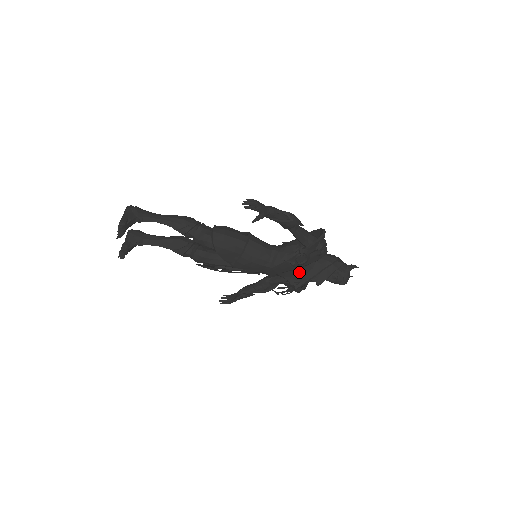
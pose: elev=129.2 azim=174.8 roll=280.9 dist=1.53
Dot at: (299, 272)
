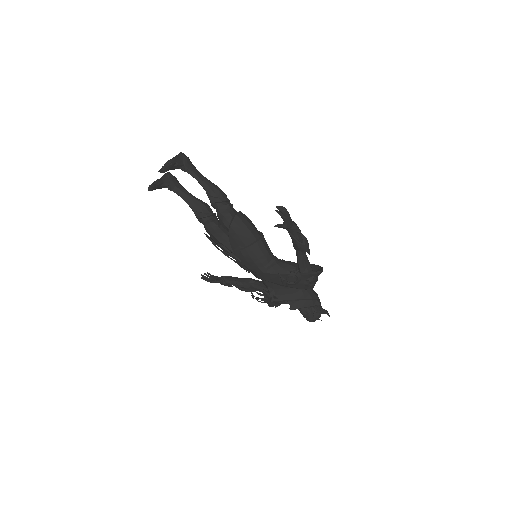
Dot at: (282, 289)
